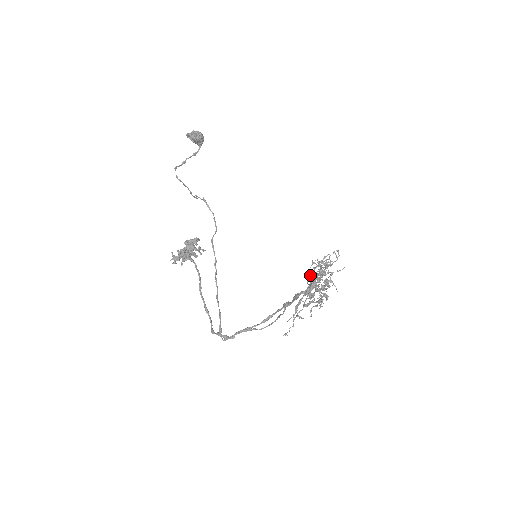
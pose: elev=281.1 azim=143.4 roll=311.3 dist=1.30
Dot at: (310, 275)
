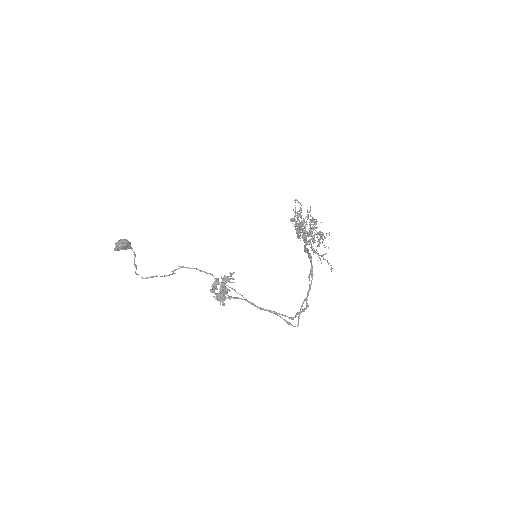
Dot at: (303, 222)
